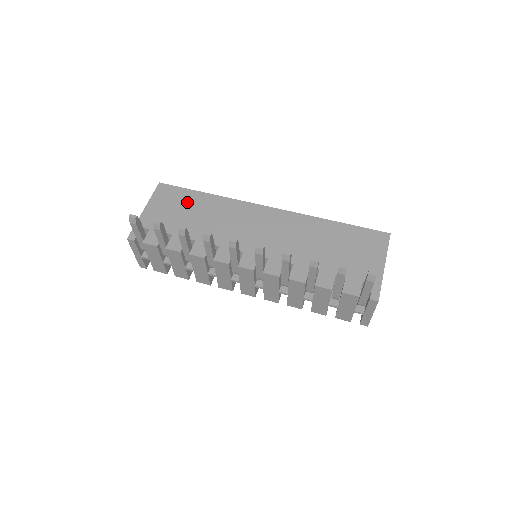
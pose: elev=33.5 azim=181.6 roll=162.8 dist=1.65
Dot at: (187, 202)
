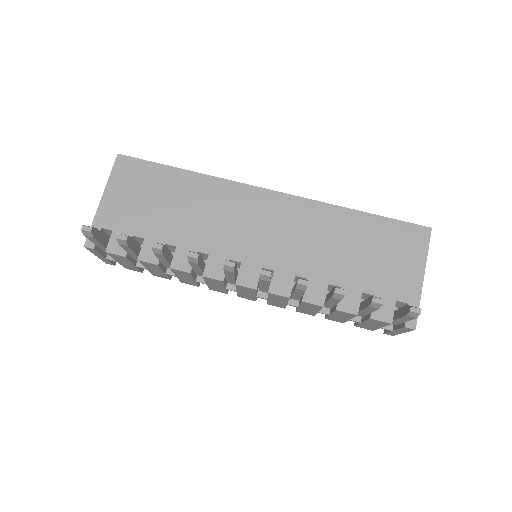
Dot at: (159, 185)
